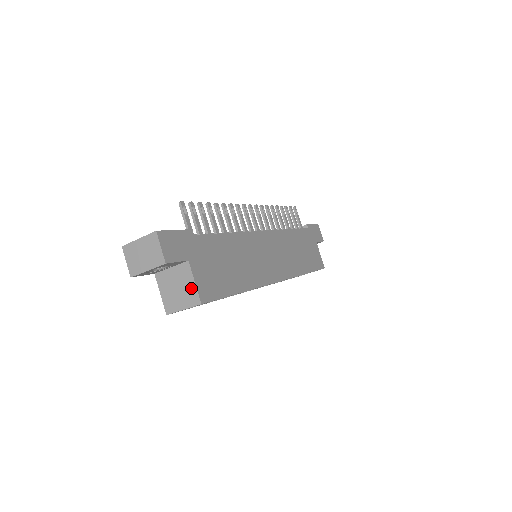
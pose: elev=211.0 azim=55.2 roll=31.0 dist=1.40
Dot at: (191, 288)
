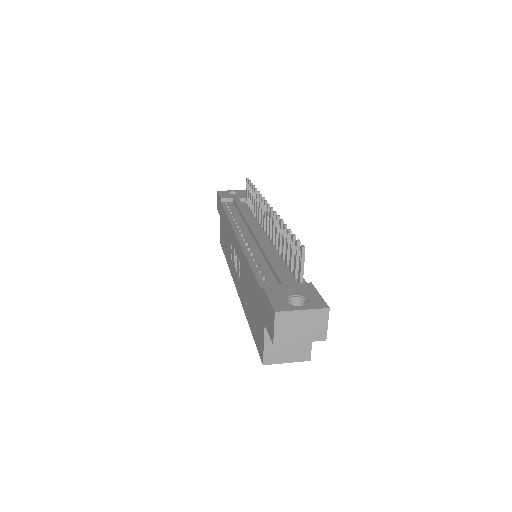
Dot at: (305, 346)
